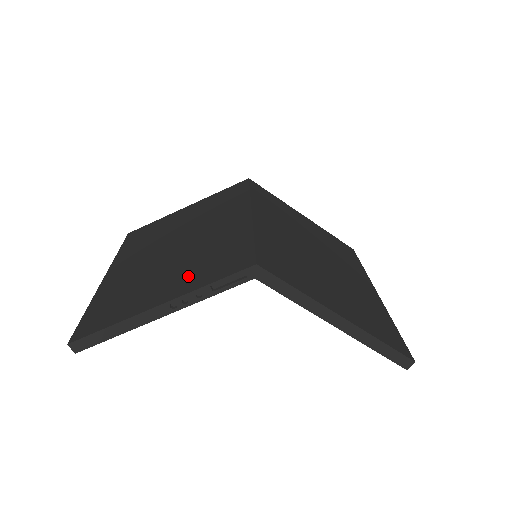
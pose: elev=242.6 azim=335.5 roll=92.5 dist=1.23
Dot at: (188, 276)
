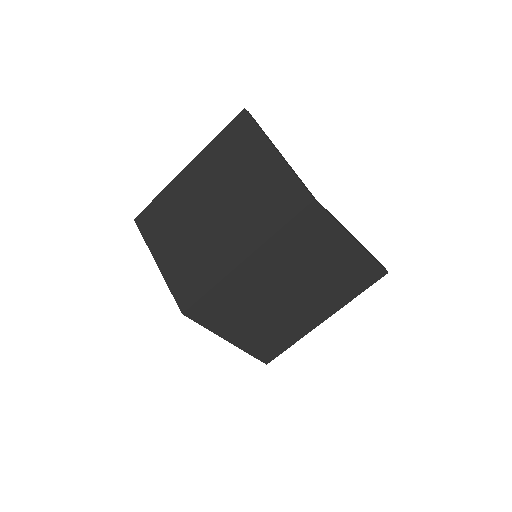
Dot at: (177, 264)
